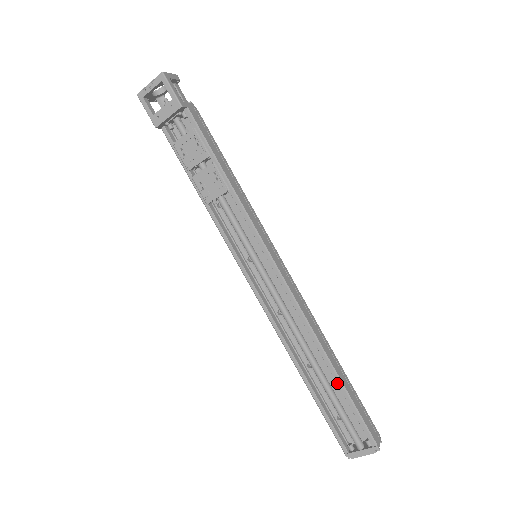
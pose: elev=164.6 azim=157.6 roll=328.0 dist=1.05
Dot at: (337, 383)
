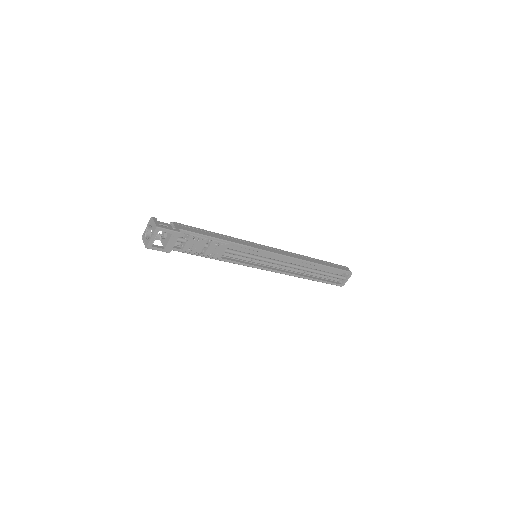
Dot at: occluded
